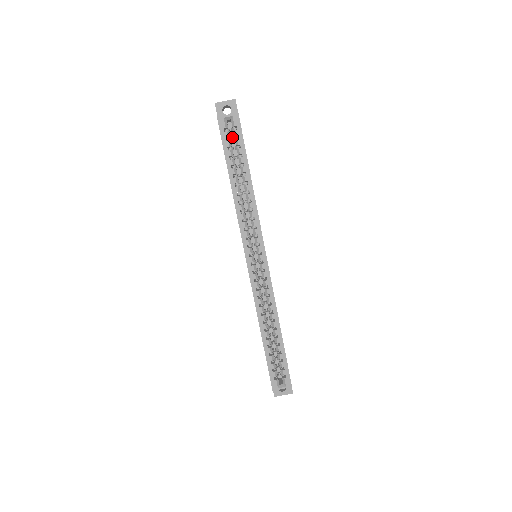
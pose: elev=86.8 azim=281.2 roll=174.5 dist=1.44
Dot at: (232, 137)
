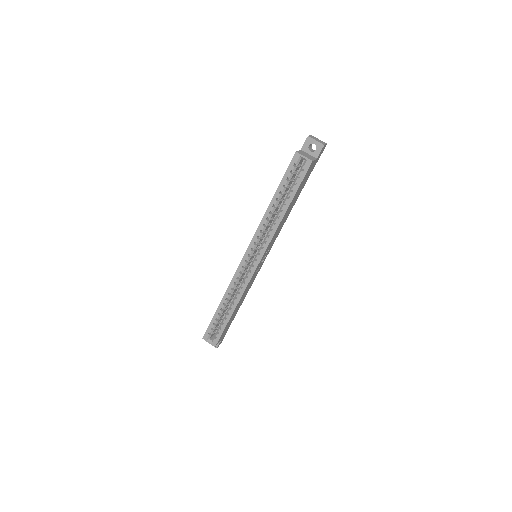
Dot at: occluded
